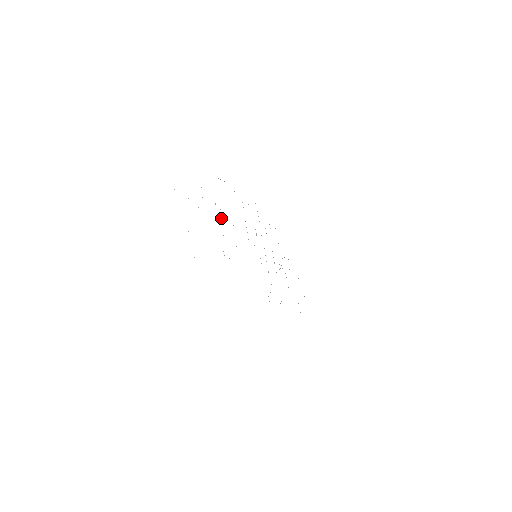
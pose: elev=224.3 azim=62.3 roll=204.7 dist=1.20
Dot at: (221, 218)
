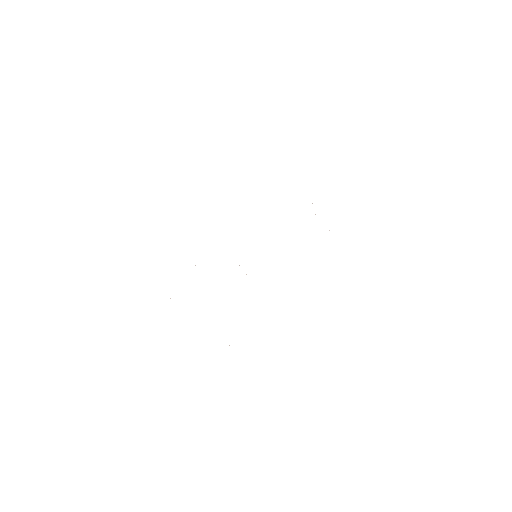
Dot at: occluded
